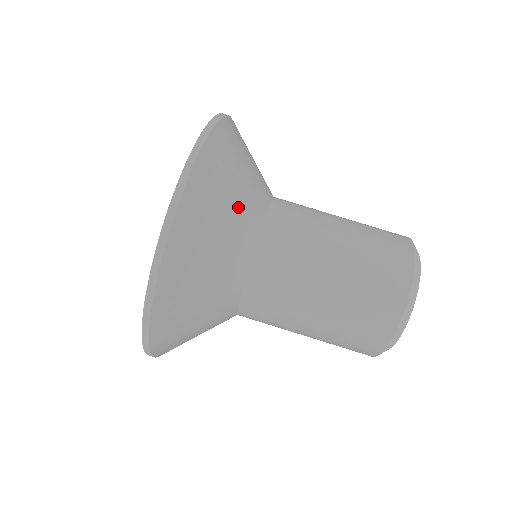
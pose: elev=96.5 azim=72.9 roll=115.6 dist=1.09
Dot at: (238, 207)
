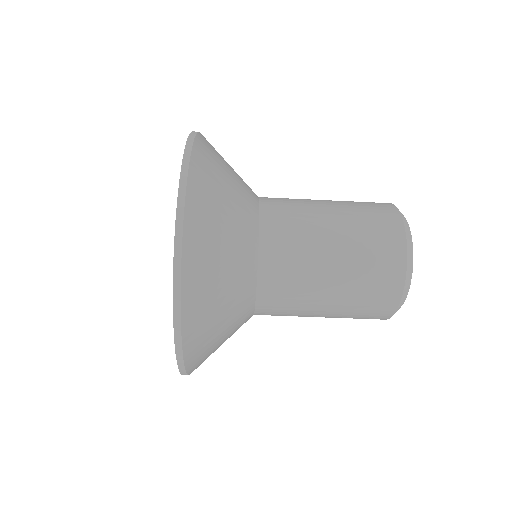
Dot at: (230, 310)
